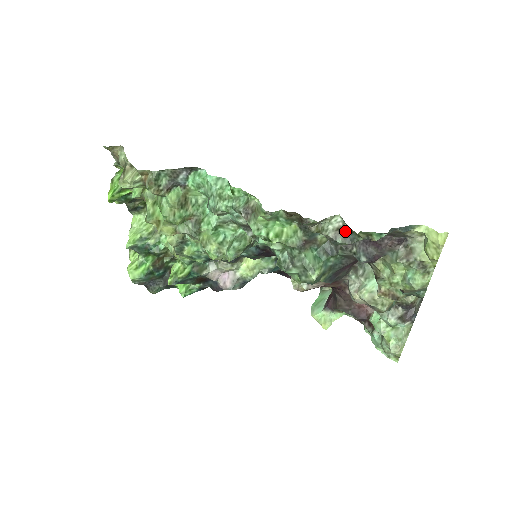
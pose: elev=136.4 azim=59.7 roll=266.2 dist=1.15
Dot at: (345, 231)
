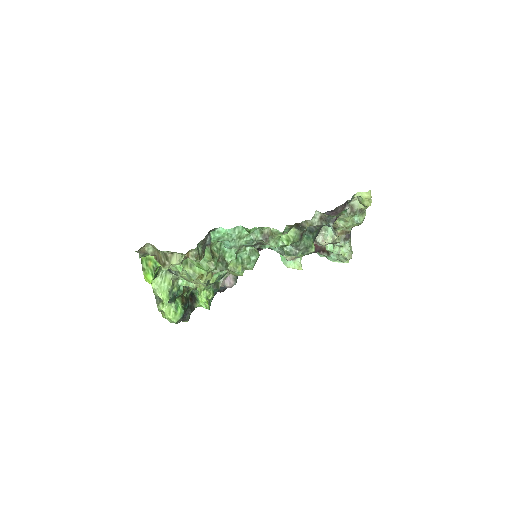
Dot at: (324, 217)
